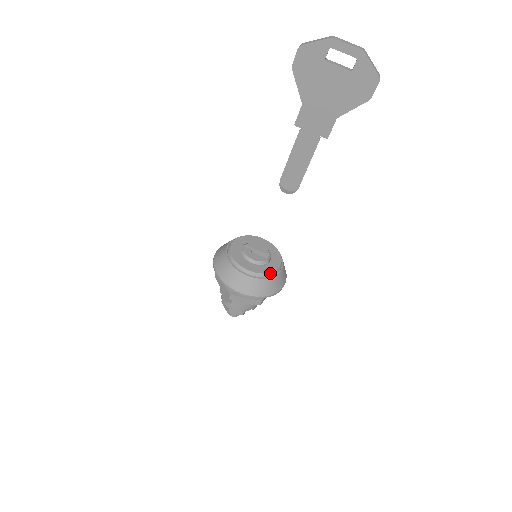
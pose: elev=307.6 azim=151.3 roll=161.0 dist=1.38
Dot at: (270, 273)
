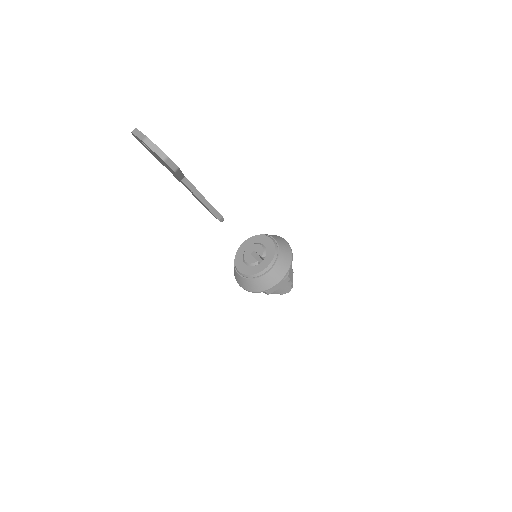
Dot at: (253, 275)
